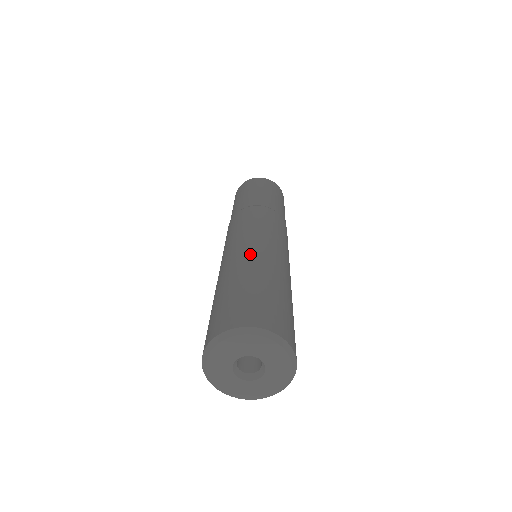
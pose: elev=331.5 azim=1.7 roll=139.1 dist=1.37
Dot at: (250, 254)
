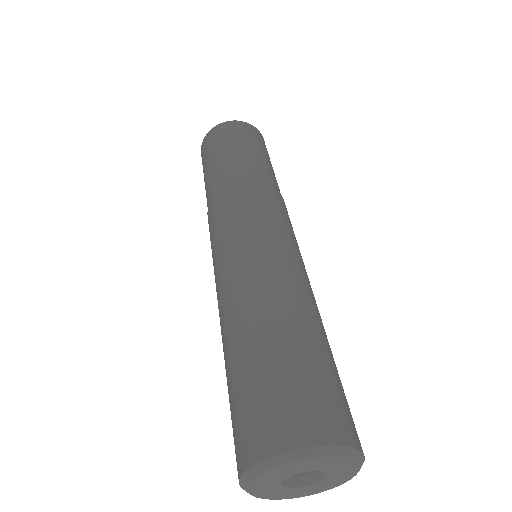
Dot at: (275, 284)
